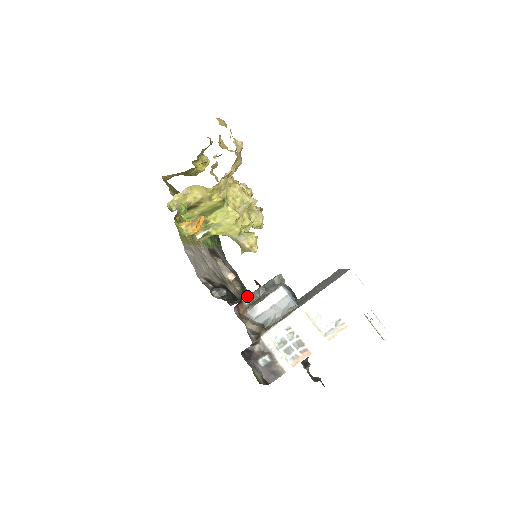
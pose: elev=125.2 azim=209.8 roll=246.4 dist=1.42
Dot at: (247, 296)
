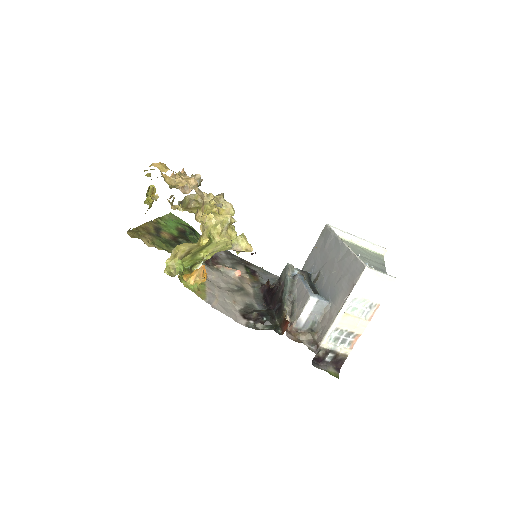
Dot at: (286, 315)
